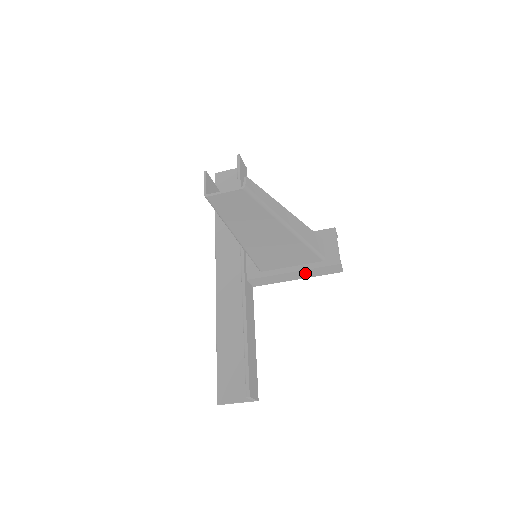
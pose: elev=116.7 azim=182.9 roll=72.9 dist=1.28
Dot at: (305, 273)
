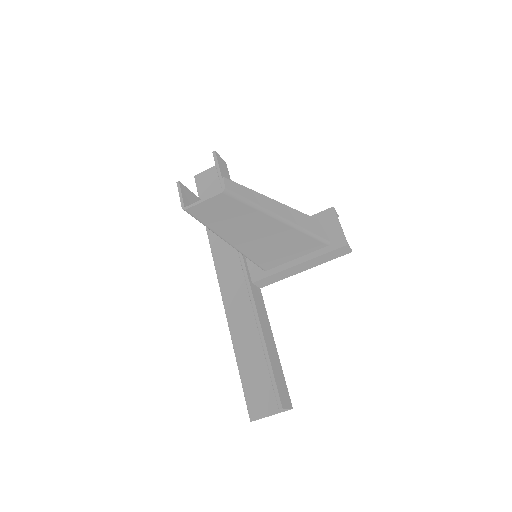
Dot at: (312, 262)
